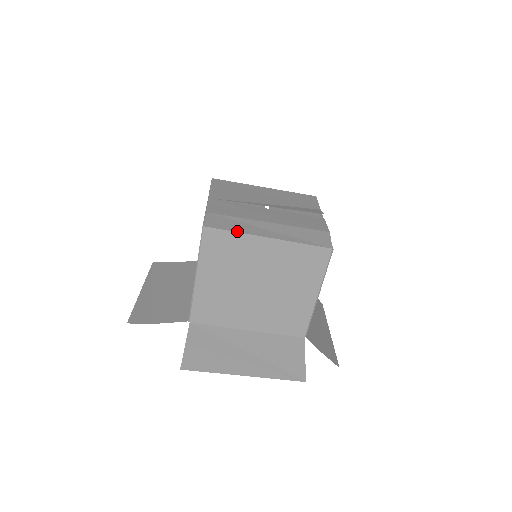
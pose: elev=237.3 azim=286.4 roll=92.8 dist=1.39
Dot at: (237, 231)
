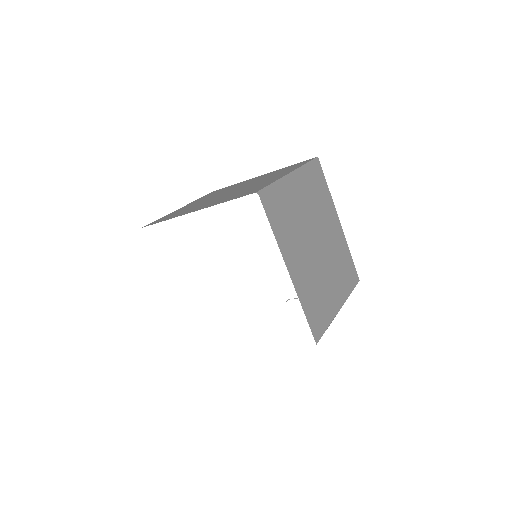
Dot at: (328, 190)
